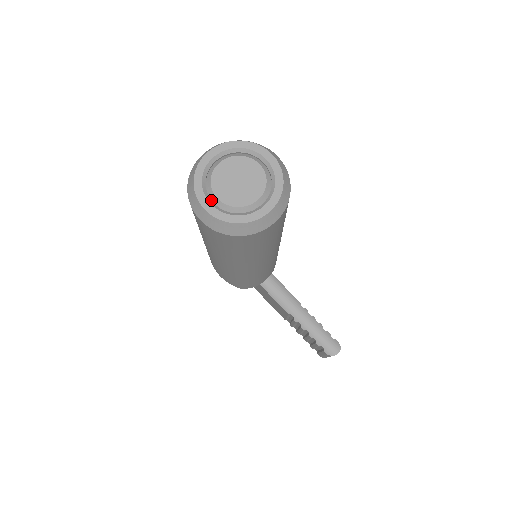
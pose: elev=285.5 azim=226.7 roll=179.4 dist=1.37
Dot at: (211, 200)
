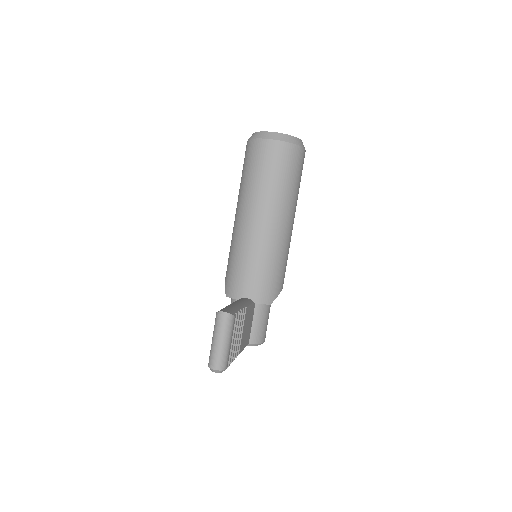
Dot at: occluded
